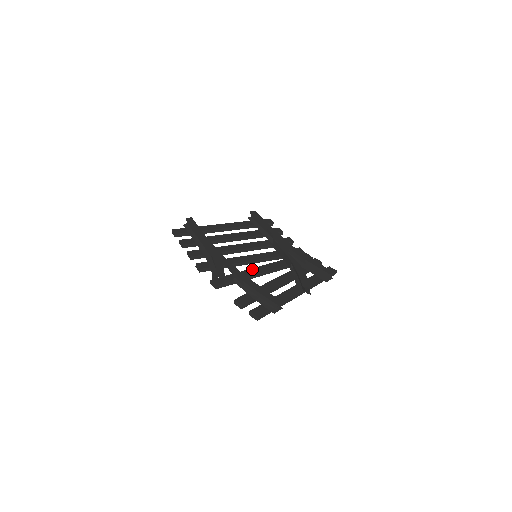
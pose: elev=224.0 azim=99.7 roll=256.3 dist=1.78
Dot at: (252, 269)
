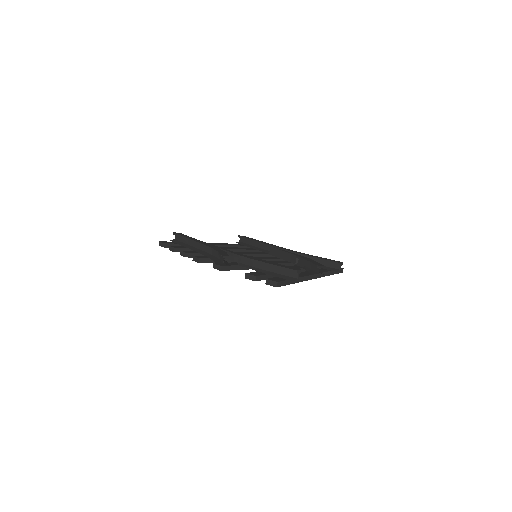
Dot at: occluded
